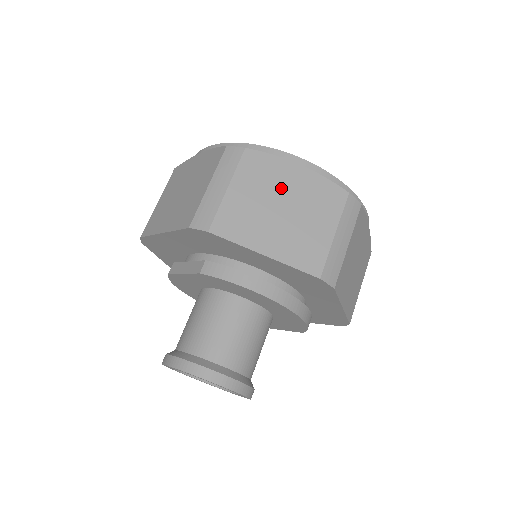
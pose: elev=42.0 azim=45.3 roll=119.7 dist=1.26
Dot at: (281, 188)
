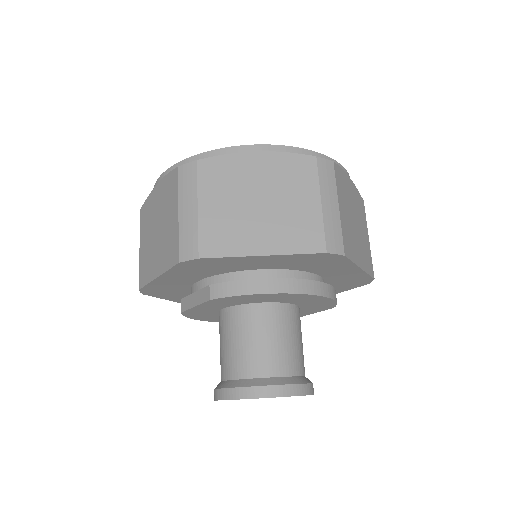
Dot at: (249, 183)
